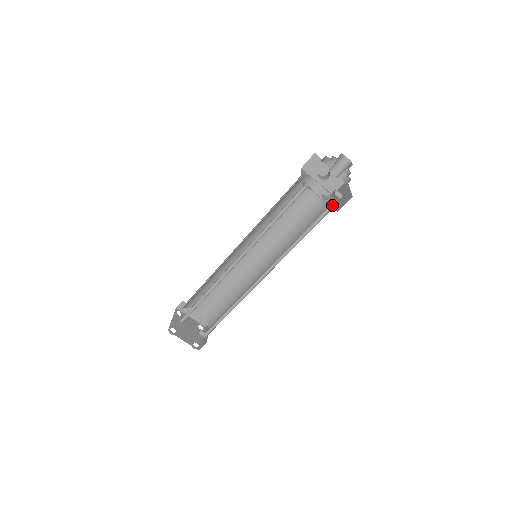
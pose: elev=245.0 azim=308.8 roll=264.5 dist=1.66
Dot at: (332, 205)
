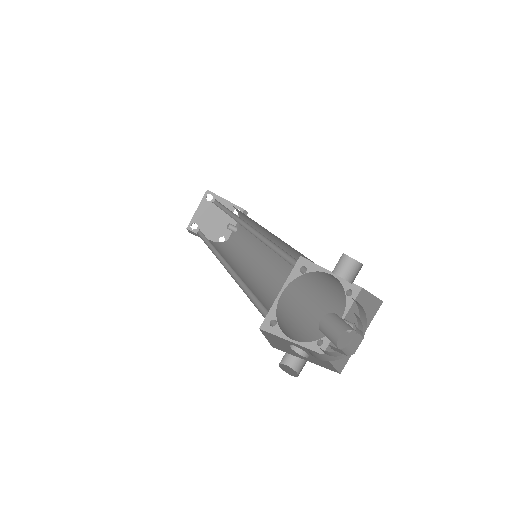
Dot at: (322, 340)
